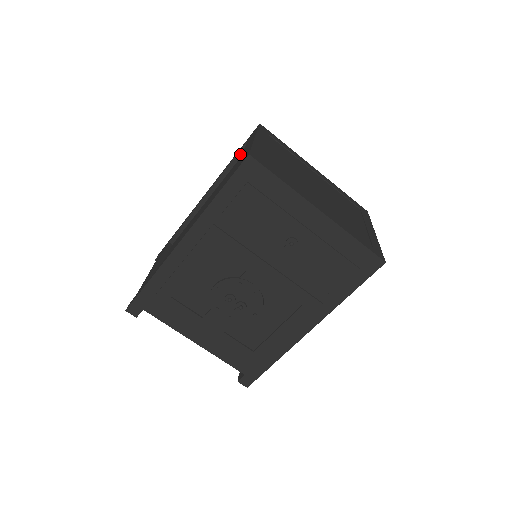
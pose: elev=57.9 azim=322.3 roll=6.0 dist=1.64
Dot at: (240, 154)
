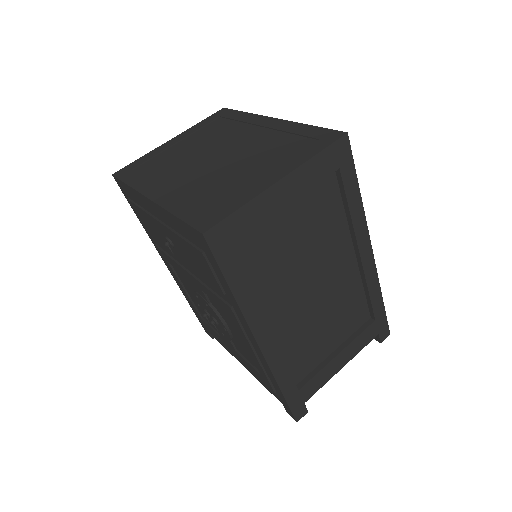
Dot at: occluded
